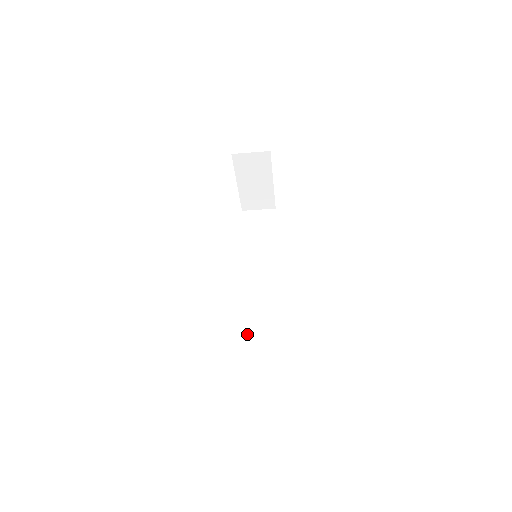
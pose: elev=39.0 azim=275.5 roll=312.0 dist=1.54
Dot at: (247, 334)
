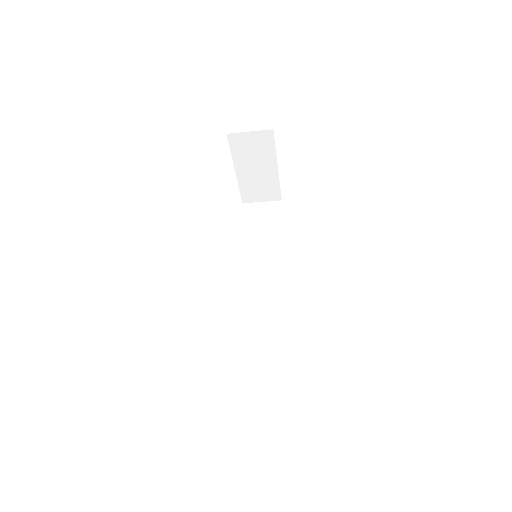
Dot at: (246, 350)
